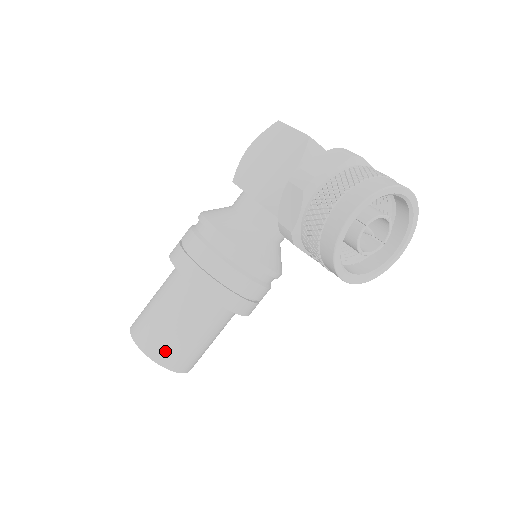
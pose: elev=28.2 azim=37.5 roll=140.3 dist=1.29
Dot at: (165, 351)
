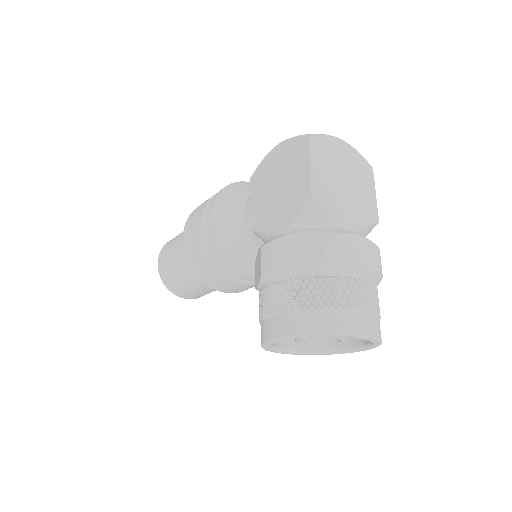
Dot at: (175, 287)
